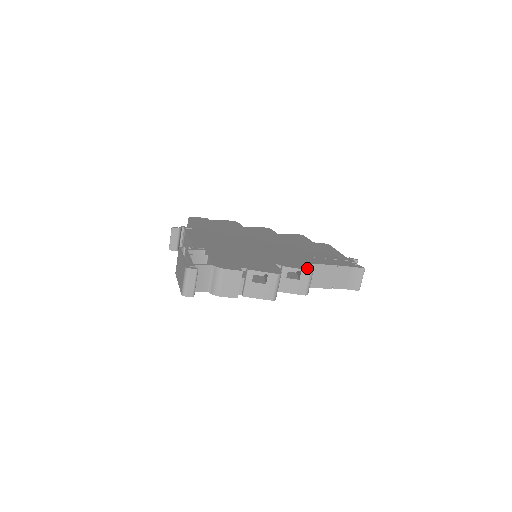
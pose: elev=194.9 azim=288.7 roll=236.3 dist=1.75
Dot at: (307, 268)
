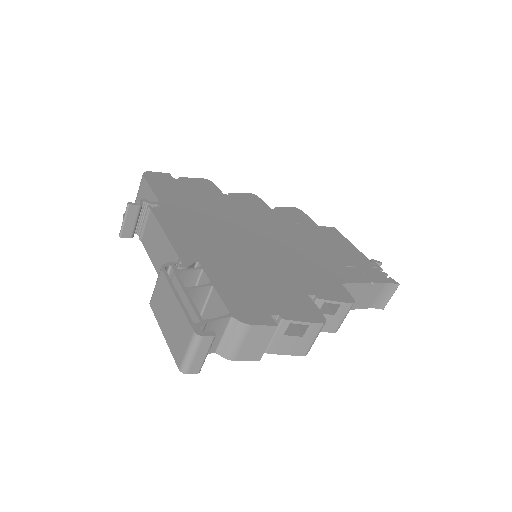
Dot at: (346, 298)
